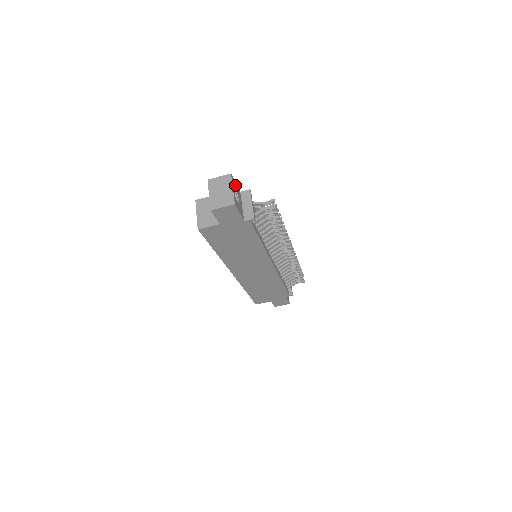
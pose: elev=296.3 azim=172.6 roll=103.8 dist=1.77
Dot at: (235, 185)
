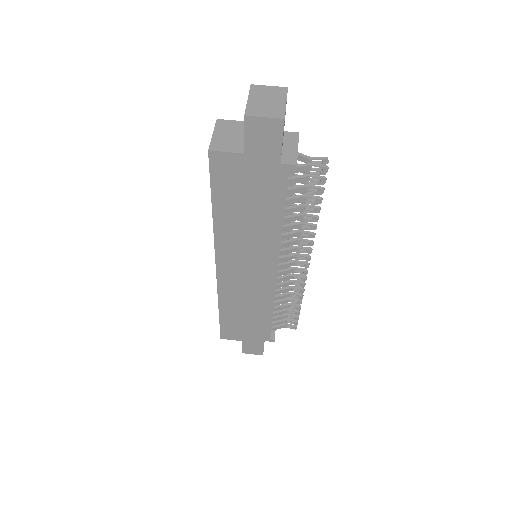
Dot at: occluded
